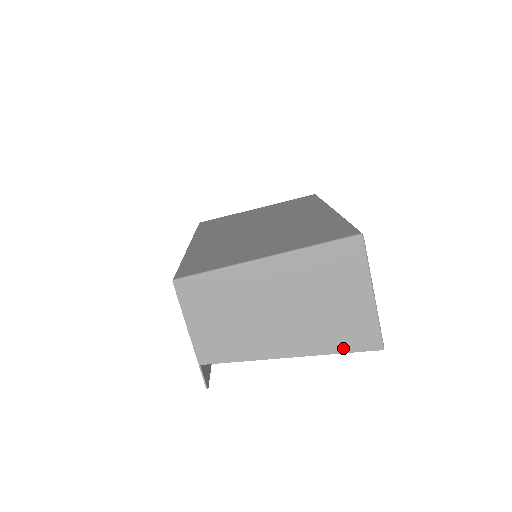
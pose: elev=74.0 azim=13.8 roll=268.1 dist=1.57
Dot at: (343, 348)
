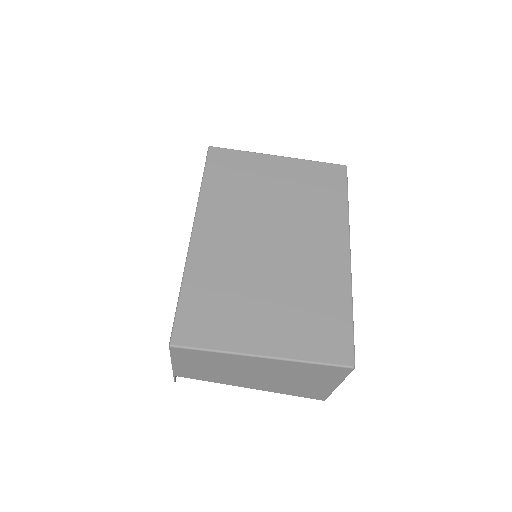
Dot at: (295, 394)
